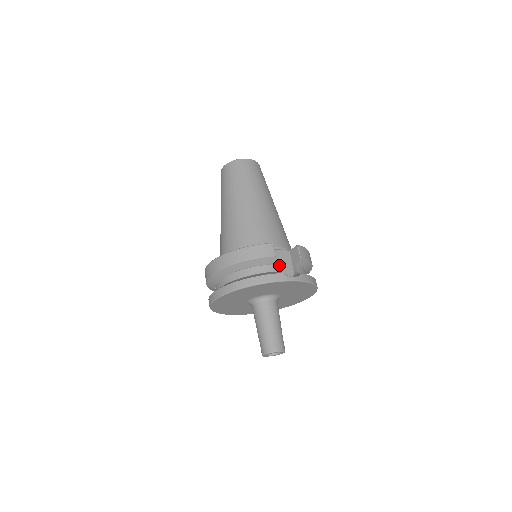
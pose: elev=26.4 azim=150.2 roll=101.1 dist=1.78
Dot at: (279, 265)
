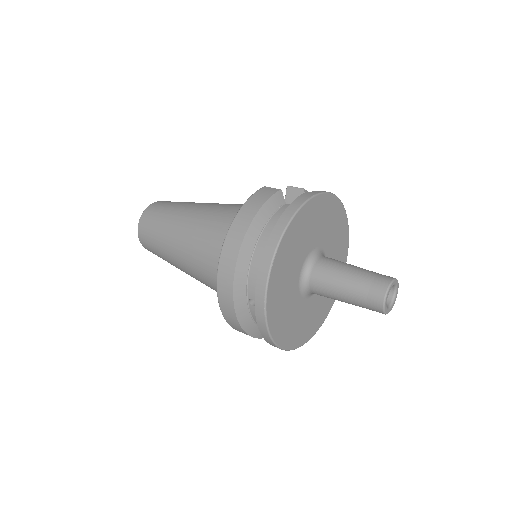
Dot at: occluded
